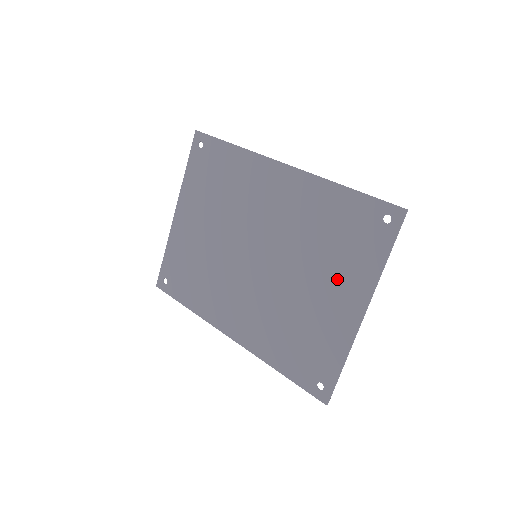
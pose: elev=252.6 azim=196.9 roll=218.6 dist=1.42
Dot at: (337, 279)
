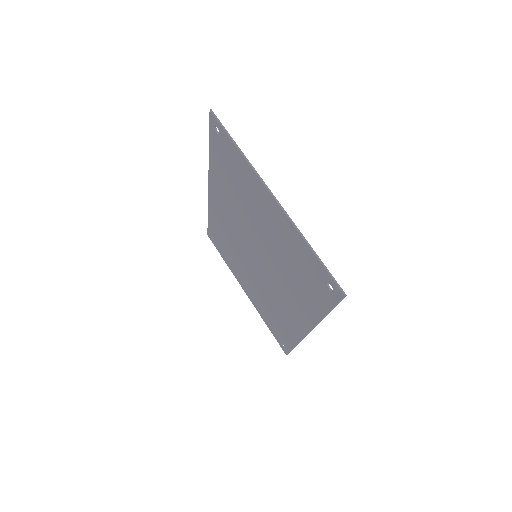
Dot at: (255, 201)
